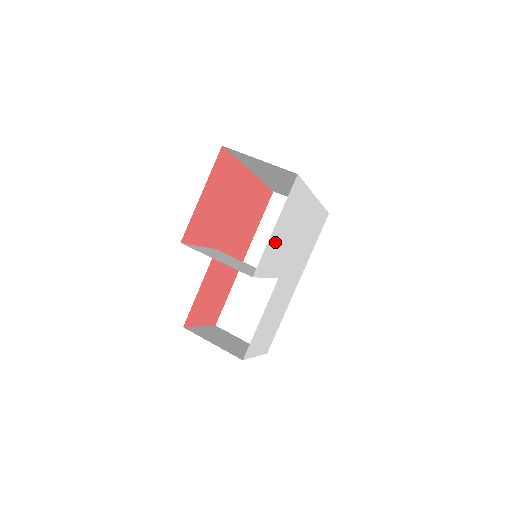
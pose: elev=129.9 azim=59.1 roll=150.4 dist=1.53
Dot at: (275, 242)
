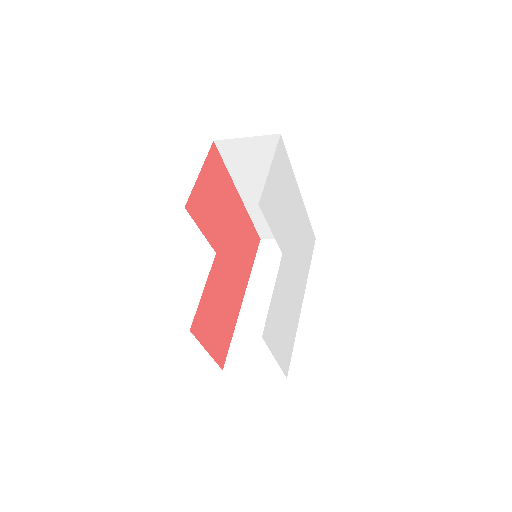
Dot at: (273, 191)
